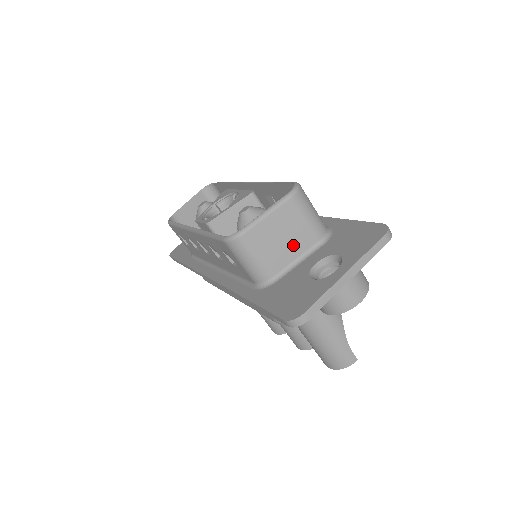
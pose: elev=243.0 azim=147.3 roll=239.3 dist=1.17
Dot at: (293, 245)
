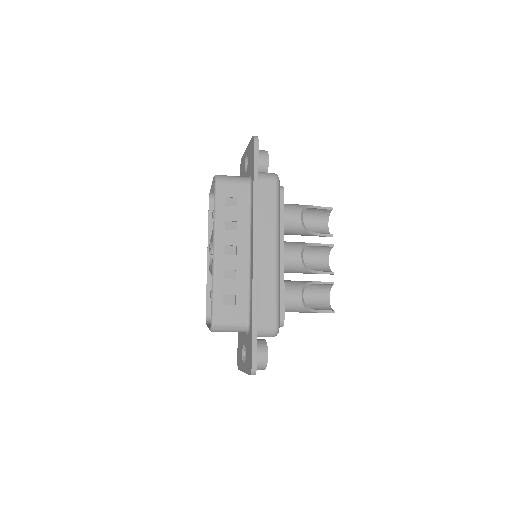
Dot at: occluded
